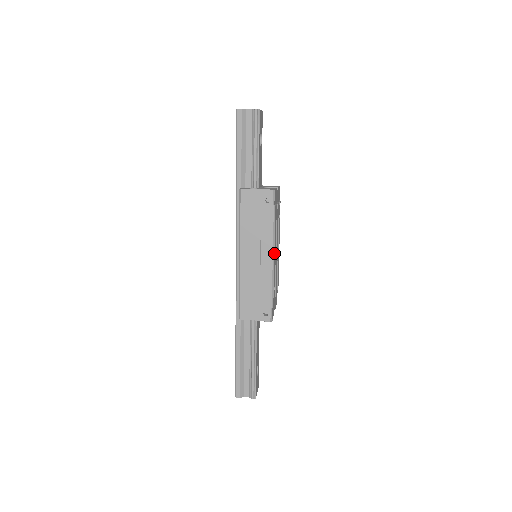
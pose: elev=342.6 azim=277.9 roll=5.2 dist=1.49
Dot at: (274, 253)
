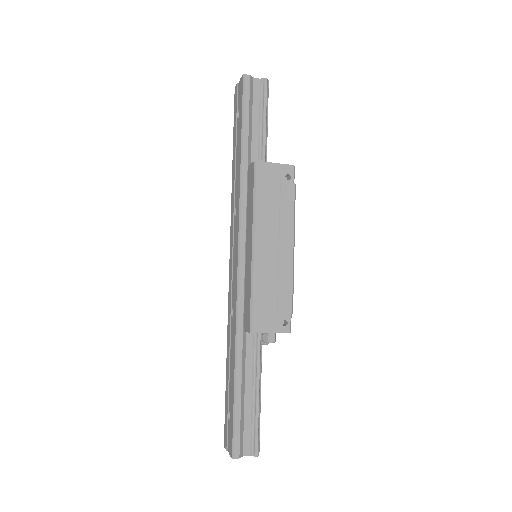
Dot at: (294, 243)
